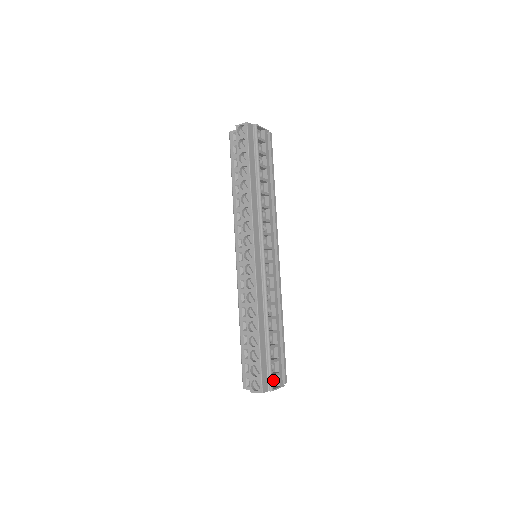
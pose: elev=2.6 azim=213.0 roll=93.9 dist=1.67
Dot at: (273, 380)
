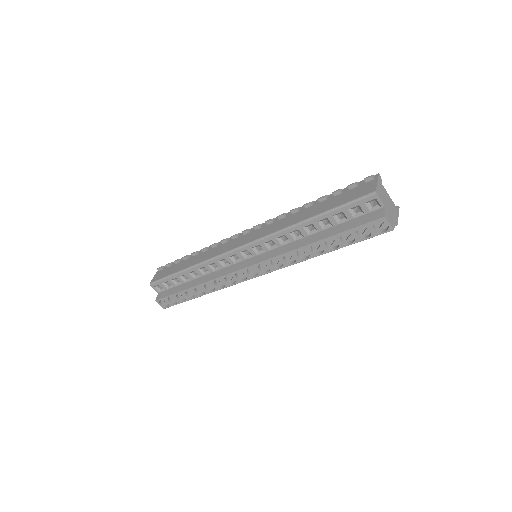
Dot at: occluded
